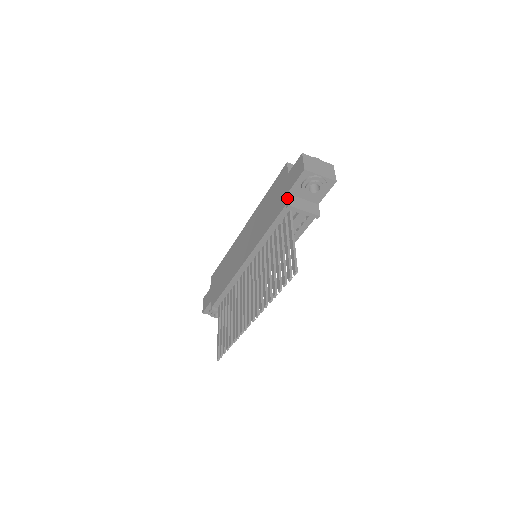
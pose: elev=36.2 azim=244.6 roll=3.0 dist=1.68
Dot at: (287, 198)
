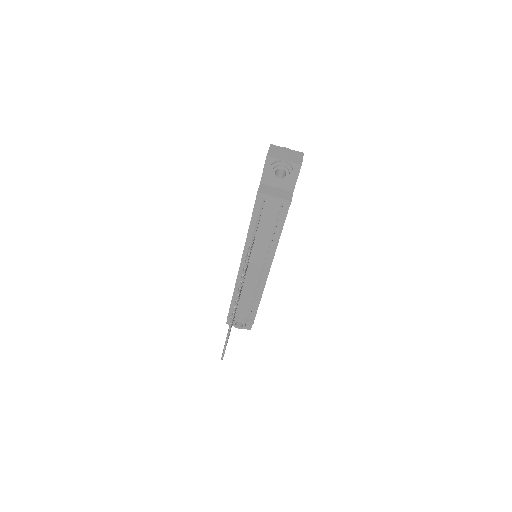
Dot at: occluded
